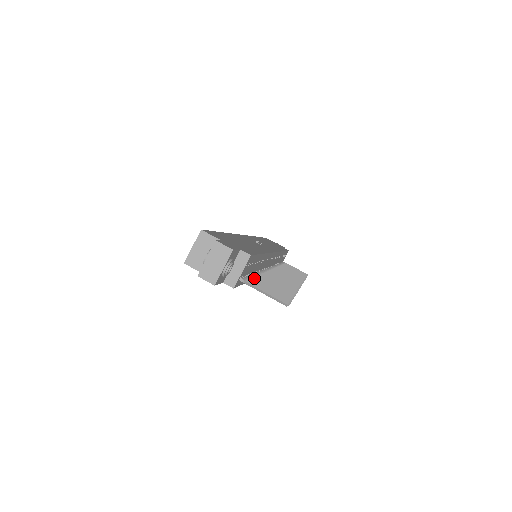
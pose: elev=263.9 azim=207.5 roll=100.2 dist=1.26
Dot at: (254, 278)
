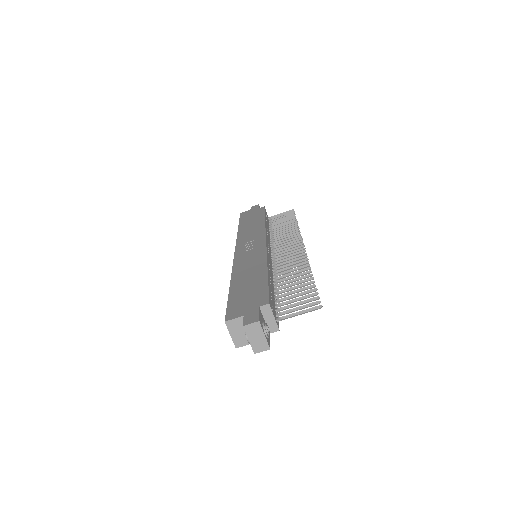
Dot at: (281, 303)
